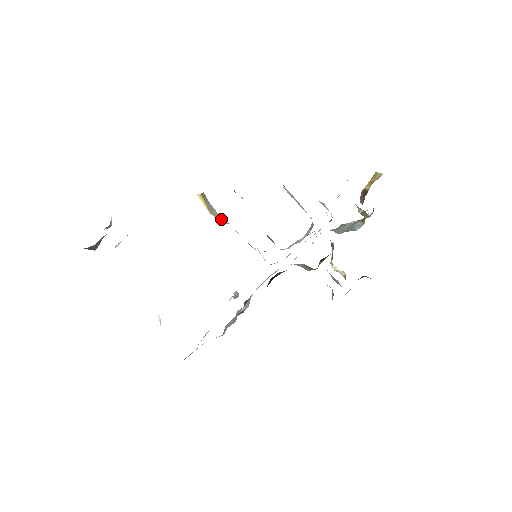
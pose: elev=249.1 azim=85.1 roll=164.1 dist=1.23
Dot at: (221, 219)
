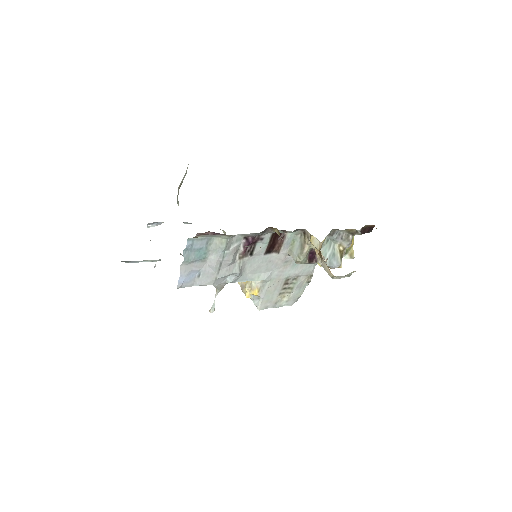
Dot at: occluded
